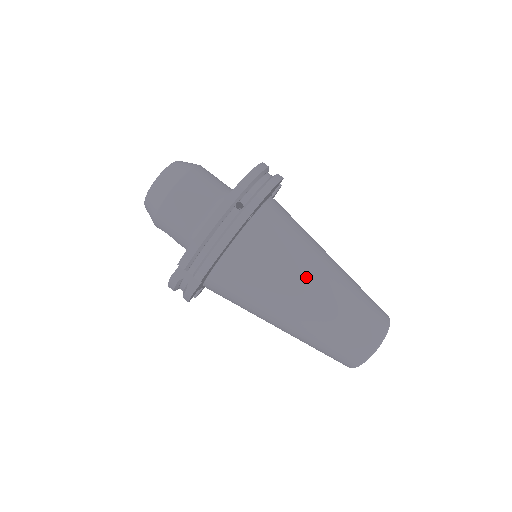
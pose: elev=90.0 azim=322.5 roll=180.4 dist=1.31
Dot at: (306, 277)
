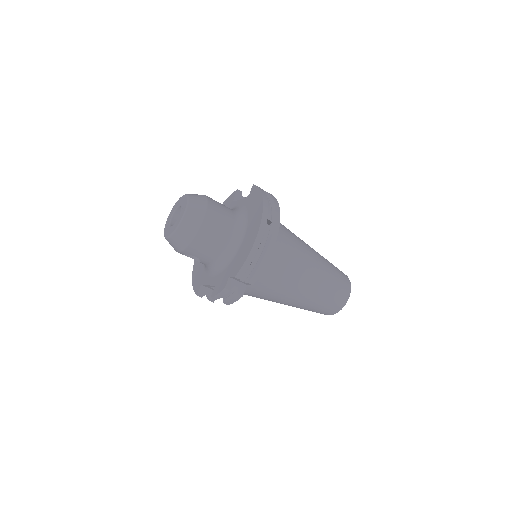
Dot at: (307, 261)
